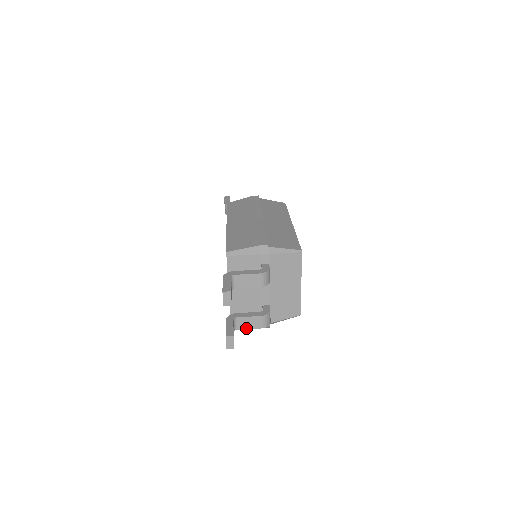
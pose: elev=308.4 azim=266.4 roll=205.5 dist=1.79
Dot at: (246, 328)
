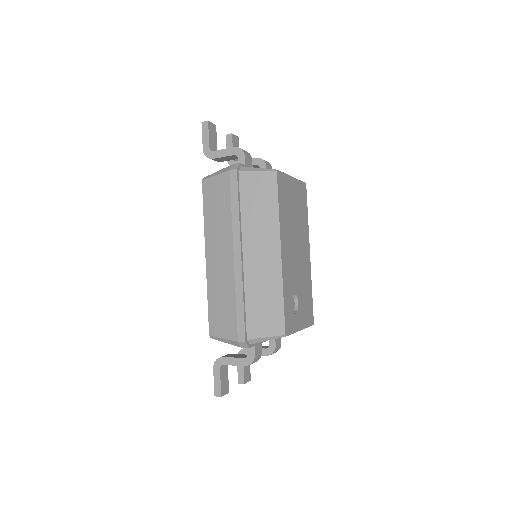
Dot at: (221, 150)
